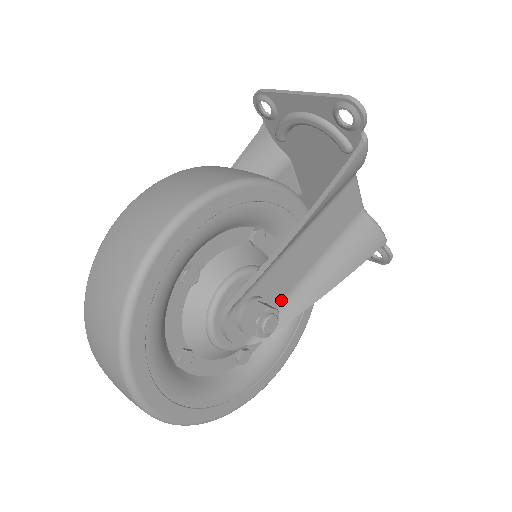
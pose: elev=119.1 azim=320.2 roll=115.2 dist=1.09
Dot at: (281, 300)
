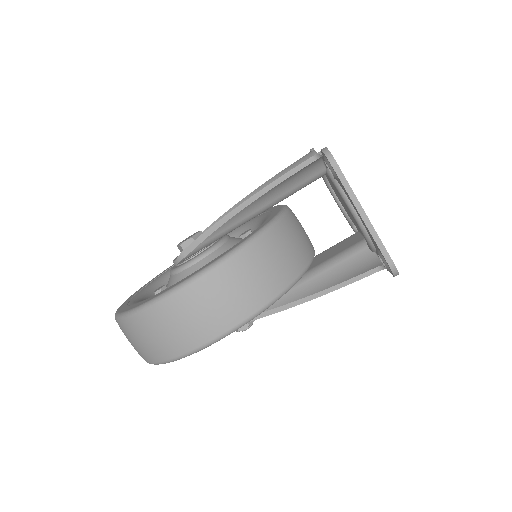
Dot at: occluded
